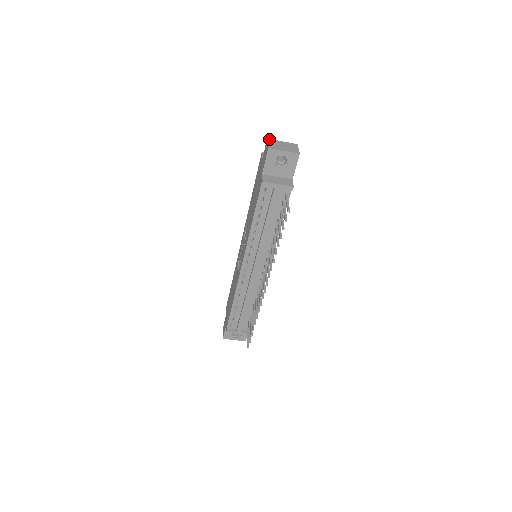
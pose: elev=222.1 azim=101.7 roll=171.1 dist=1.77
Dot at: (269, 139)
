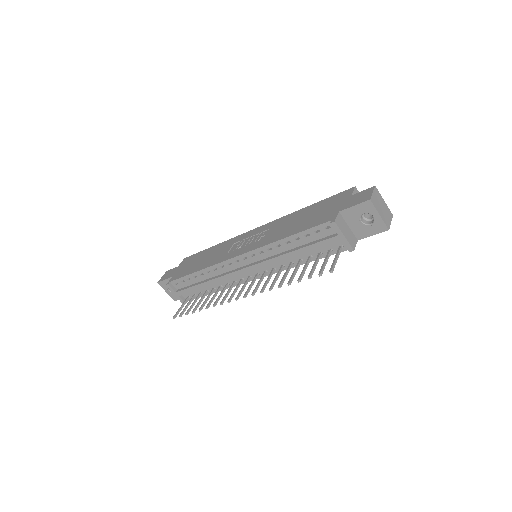
Dot at: (376, 188)
